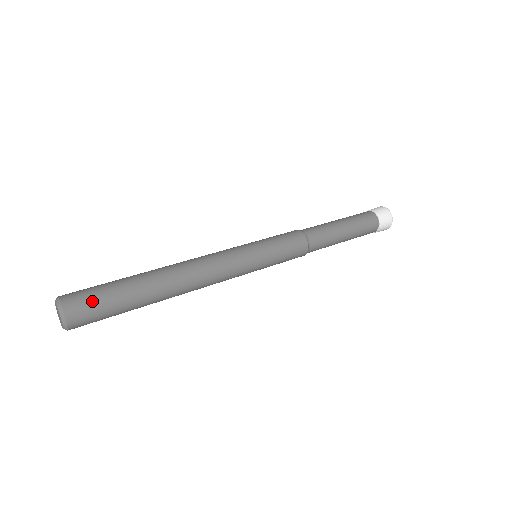
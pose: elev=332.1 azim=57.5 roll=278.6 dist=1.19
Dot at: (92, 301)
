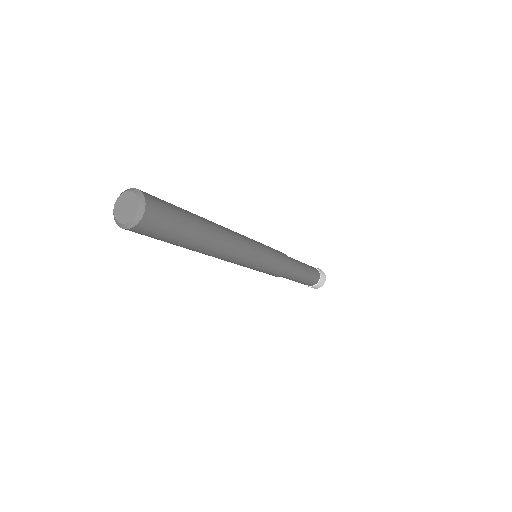
Dot at: (160, 199)
